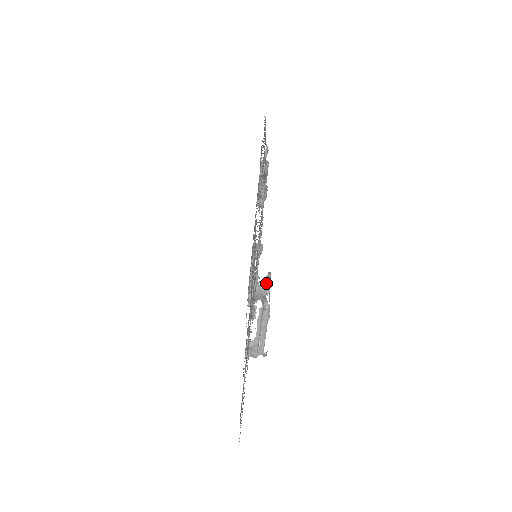
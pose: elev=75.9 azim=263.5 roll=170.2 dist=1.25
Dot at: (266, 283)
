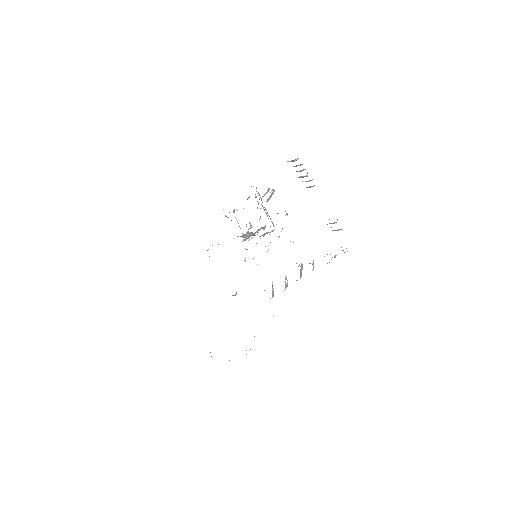
Dot at: occluded
